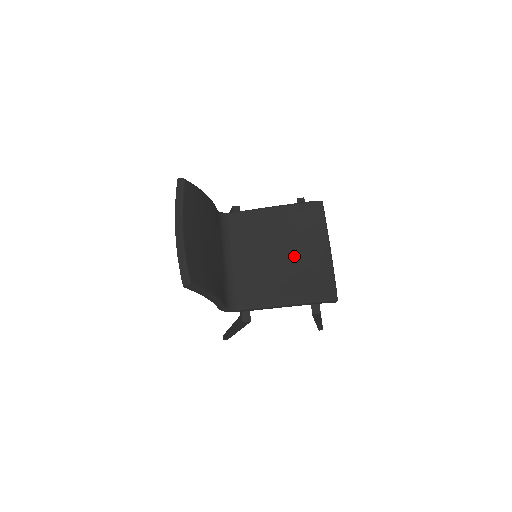
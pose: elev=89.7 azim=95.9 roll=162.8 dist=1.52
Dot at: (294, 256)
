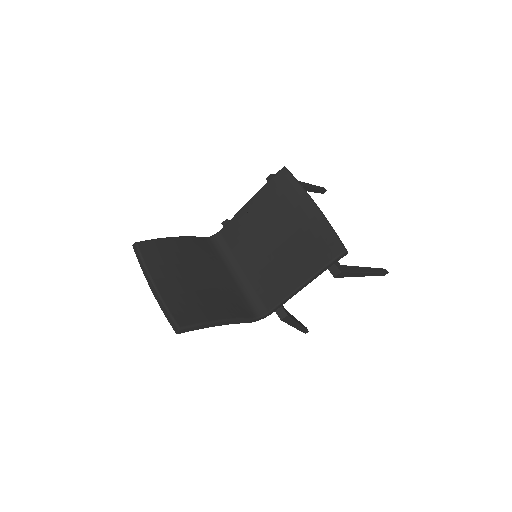
Dot at: (288, 234)
